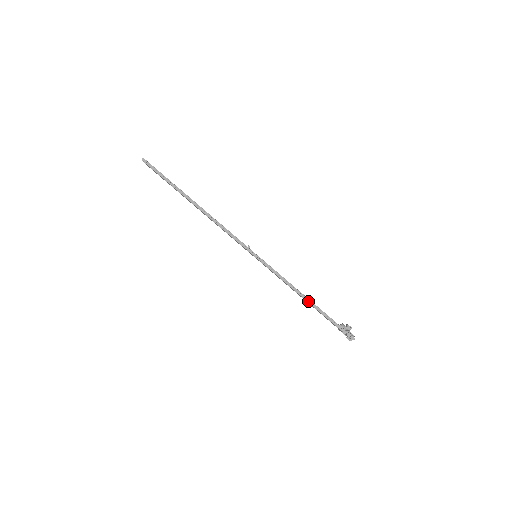
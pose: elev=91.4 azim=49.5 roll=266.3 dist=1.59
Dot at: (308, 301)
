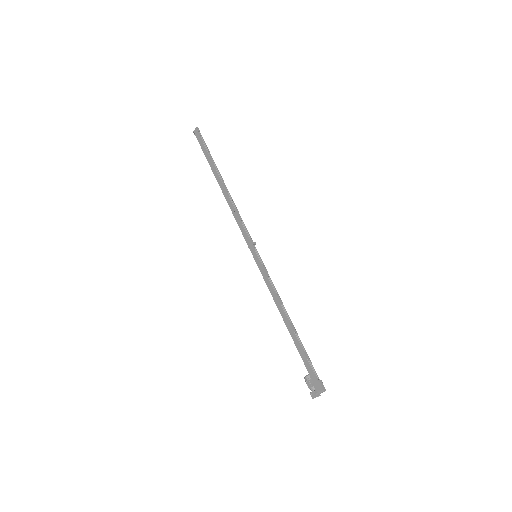
Dot at: (291, 324)
